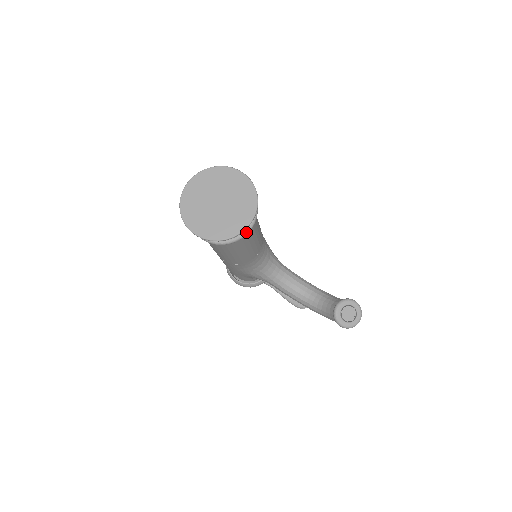
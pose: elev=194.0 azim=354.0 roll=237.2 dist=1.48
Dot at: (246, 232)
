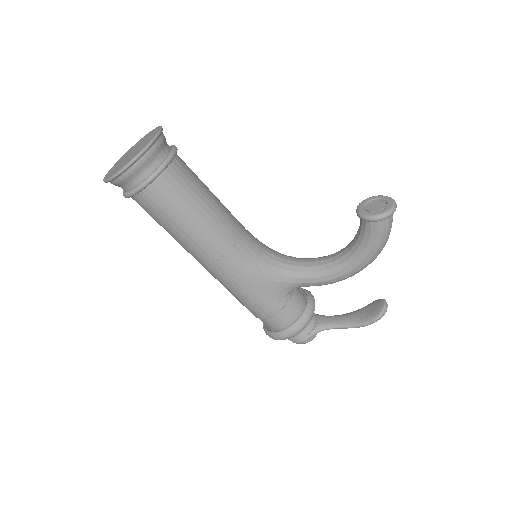
Dot at: (169, 155)
